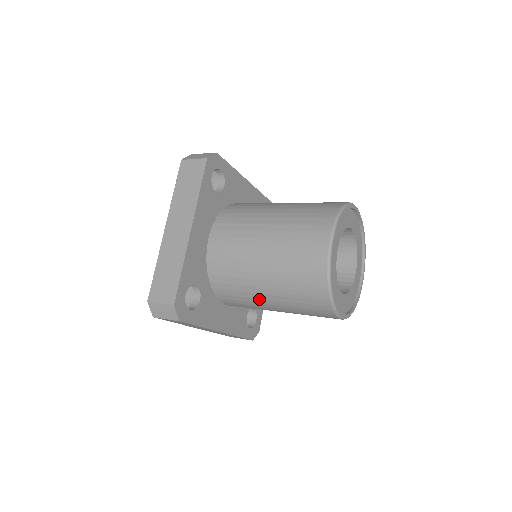
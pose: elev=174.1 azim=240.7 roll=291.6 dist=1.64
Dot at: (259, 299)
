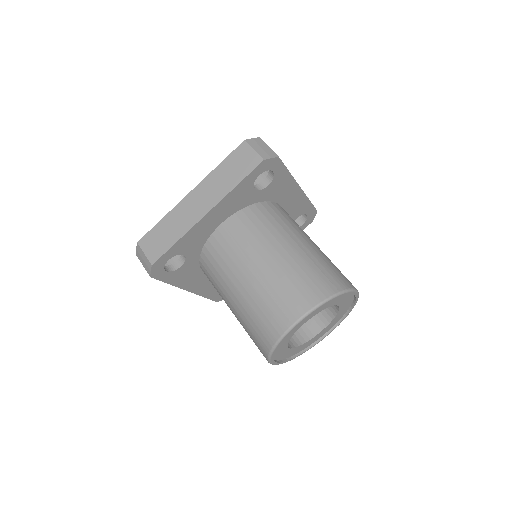
Dot at: (226, 301)
